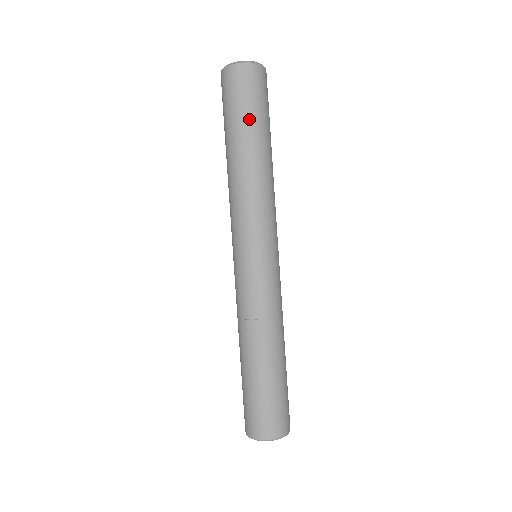
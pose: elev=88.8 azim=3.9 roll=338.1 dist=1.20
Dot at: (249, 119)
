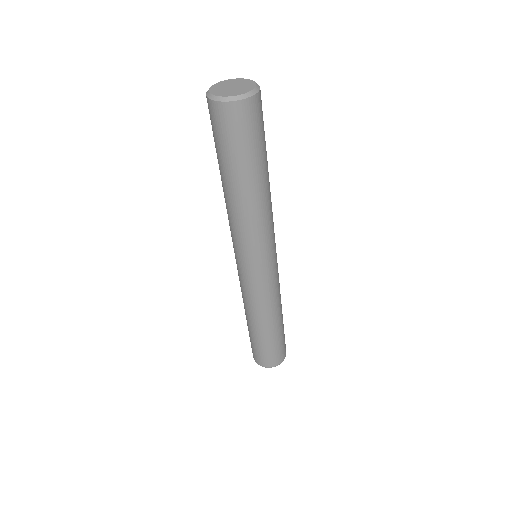
Dot at: (232, 161)
